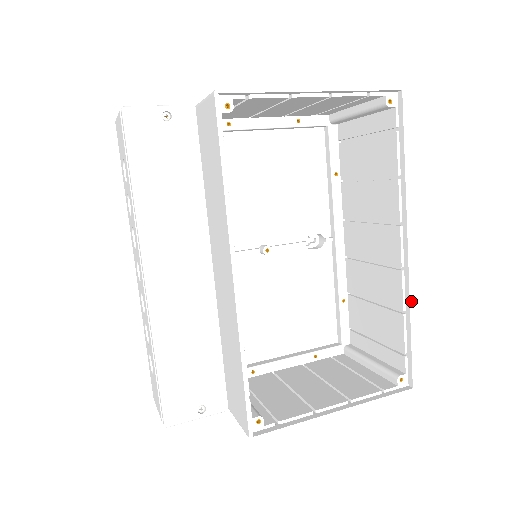
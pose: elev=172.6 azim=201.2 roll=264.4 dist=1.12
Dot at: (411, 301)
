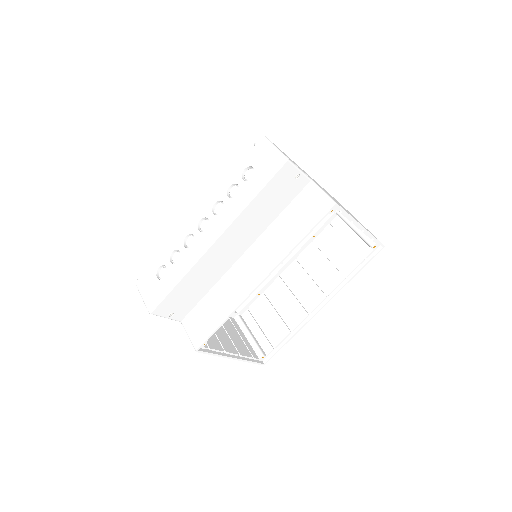
Dot at: occluded
